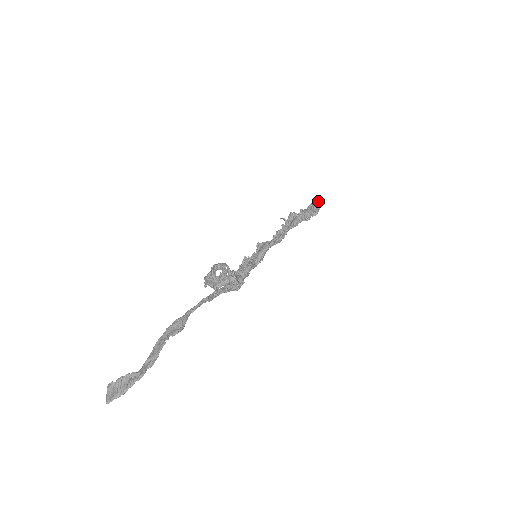
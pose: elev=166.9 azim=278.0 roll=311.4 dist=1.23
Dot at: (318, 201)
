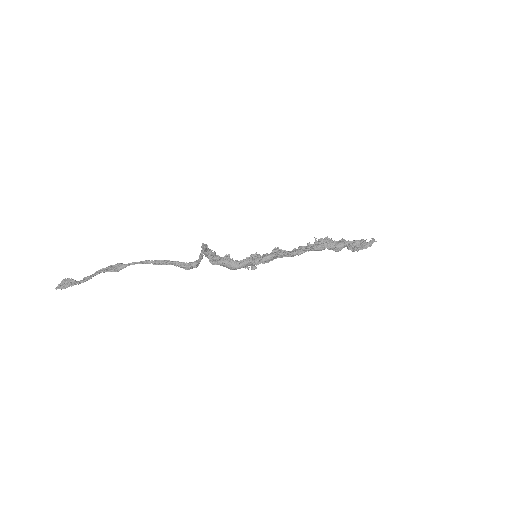
Dot at: (370, 240)
